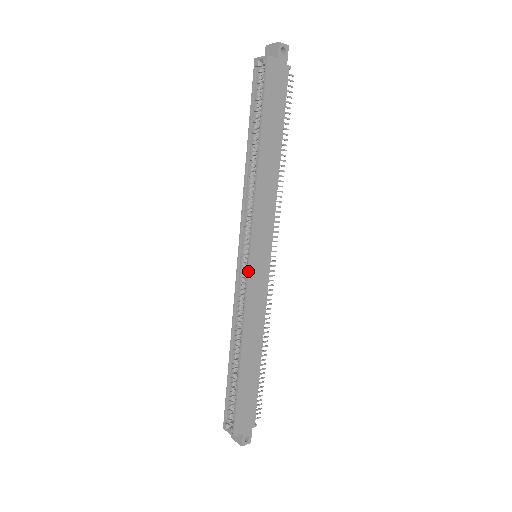
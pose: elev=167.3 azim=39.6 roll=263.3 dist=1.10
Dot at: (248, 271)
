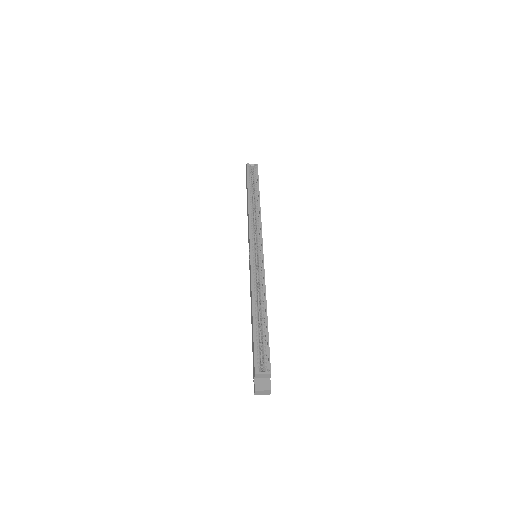
Dot at: (263, 256)
